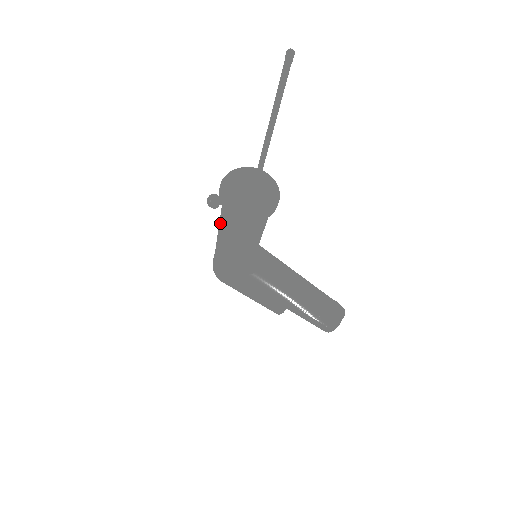
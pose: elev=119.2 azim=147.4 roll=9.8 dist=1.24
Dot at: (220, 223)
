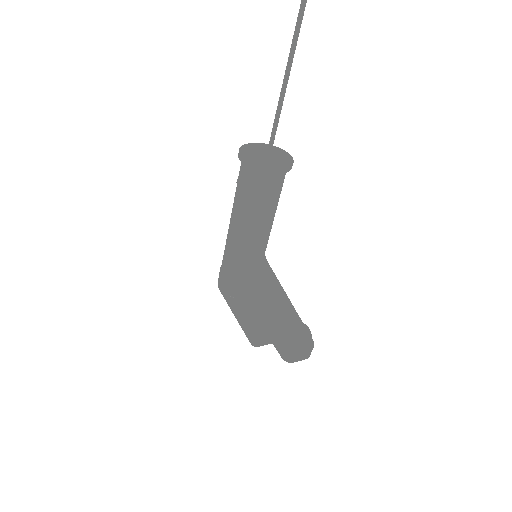
Dot at: occluded
